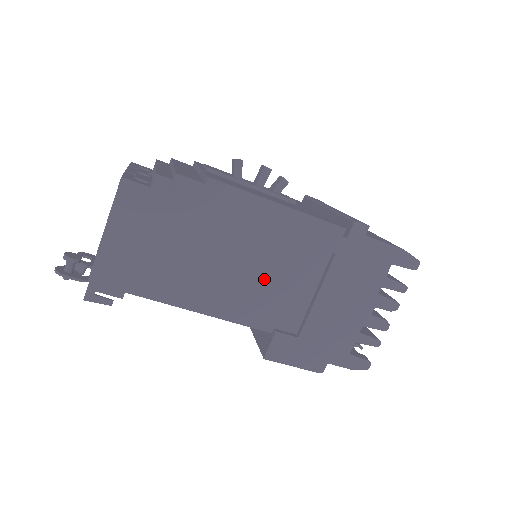
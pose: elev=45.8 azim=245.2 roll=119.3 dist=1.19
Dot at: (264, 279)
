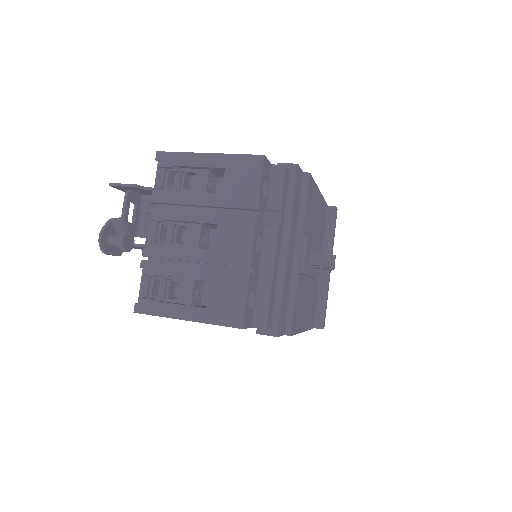
Dot at: occluded
